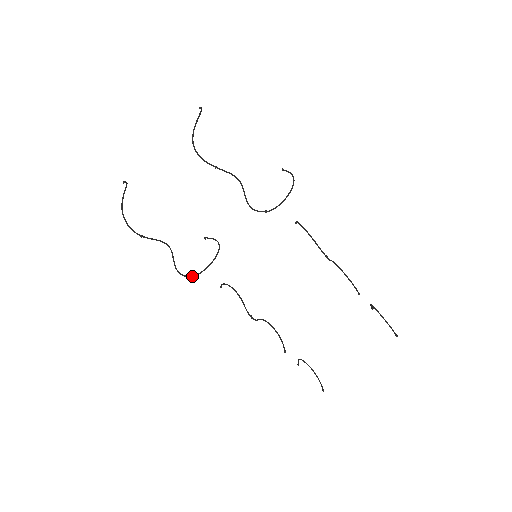
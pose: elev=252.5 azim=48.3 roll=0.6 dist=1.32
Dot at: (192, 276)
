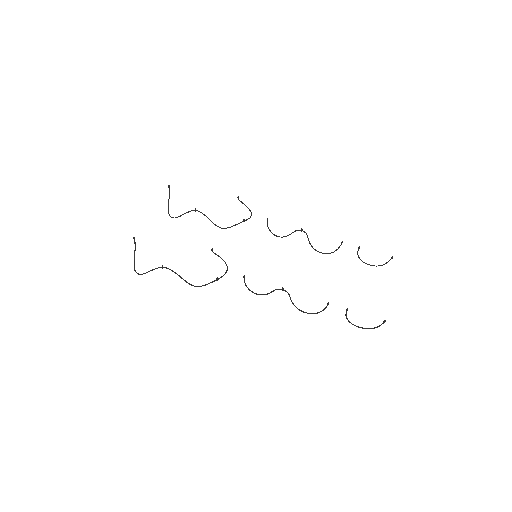
Dot at: (217, 278)
